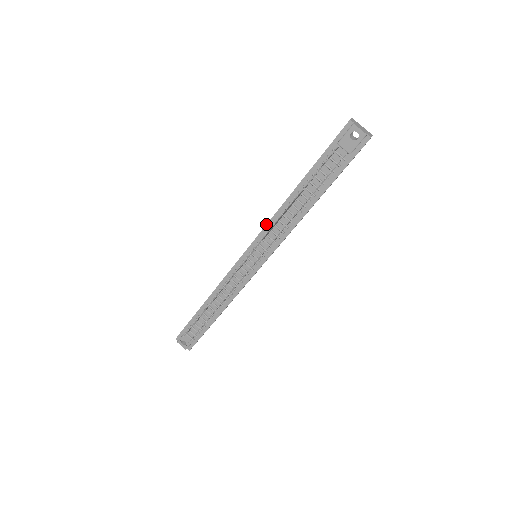
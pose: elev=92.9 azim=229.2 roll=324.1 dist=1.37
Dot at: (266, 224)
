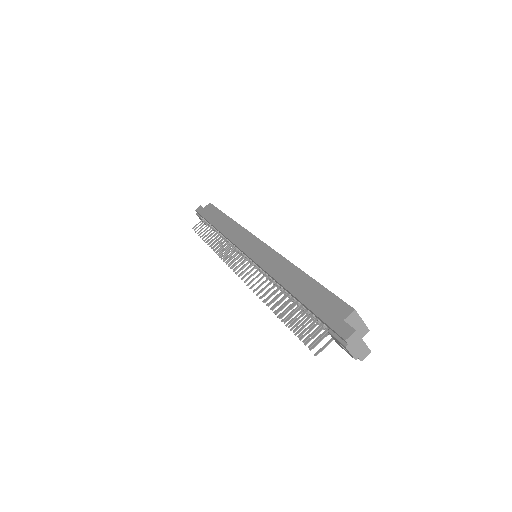
Dot at: (261, 267)
